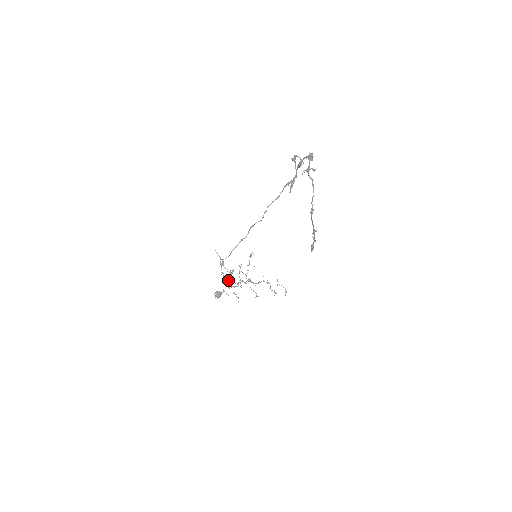
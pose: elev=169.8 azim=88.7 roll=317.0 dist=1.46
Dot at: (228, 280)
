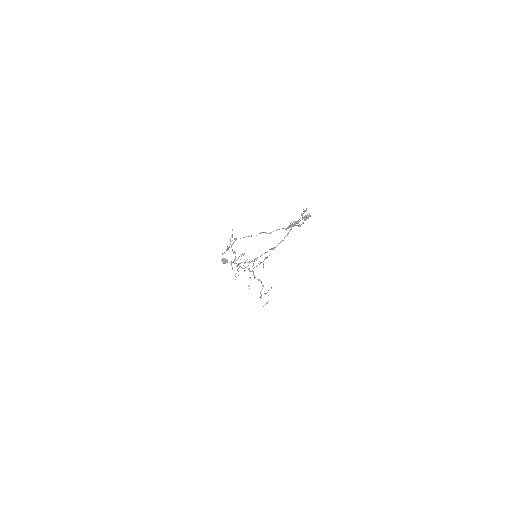
Dot at: (235, 257)
